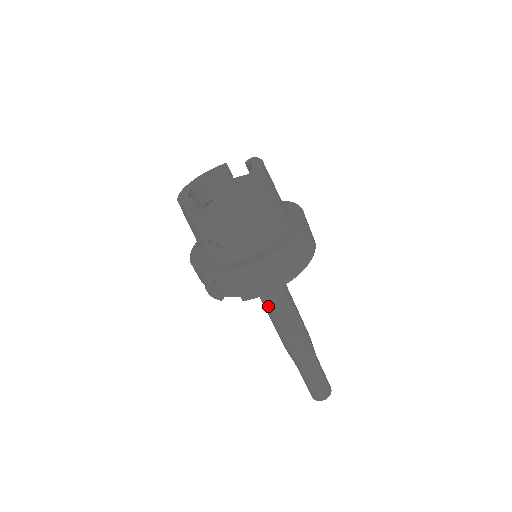
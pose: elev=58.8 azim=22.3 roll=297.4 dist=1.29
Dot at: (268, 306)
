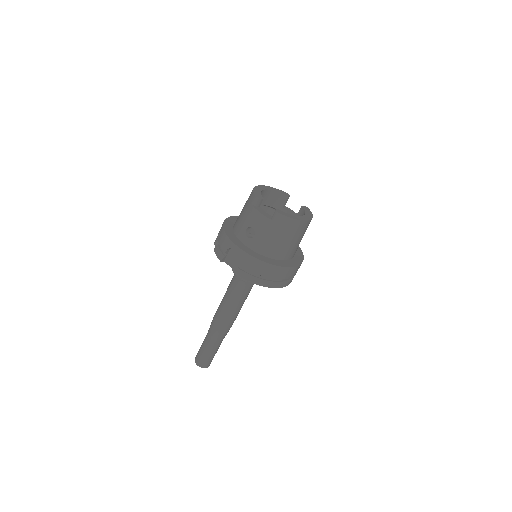
Dot at: (233, 287)
